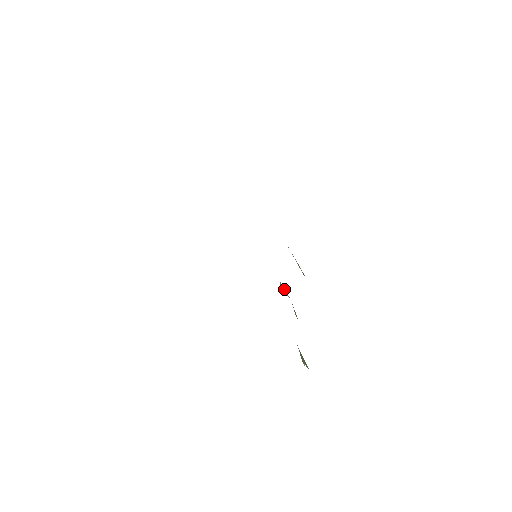
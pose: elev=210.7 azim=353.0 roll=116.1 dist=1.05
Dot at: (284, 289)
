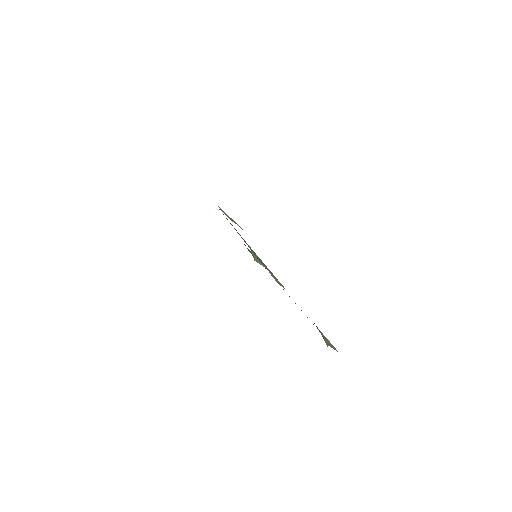
Dot at: (260, 262)
